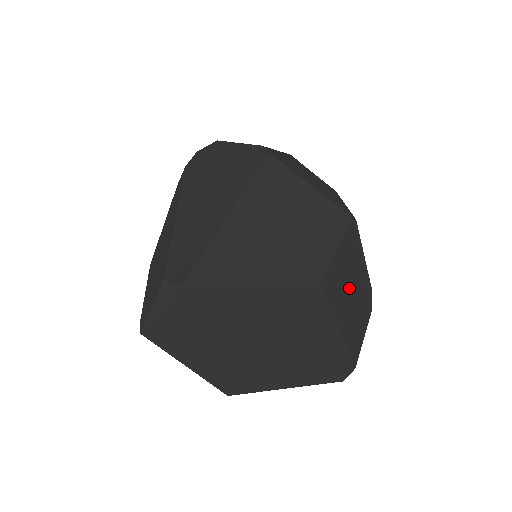
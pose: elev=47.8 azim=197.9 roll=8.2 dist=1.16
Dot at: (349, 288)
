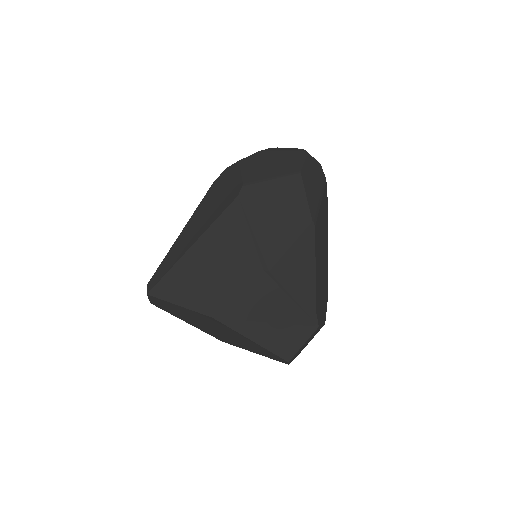
Dot at: (266, 315)
